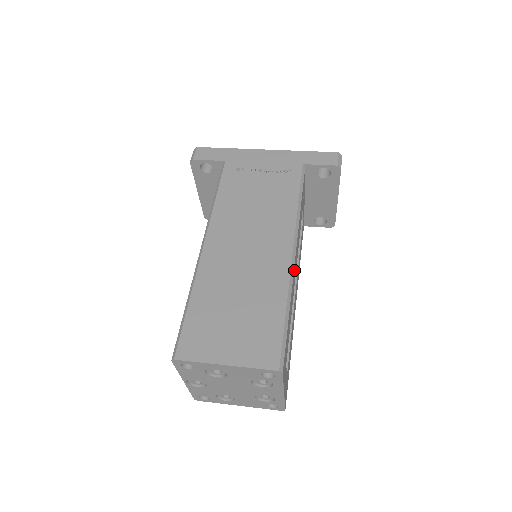
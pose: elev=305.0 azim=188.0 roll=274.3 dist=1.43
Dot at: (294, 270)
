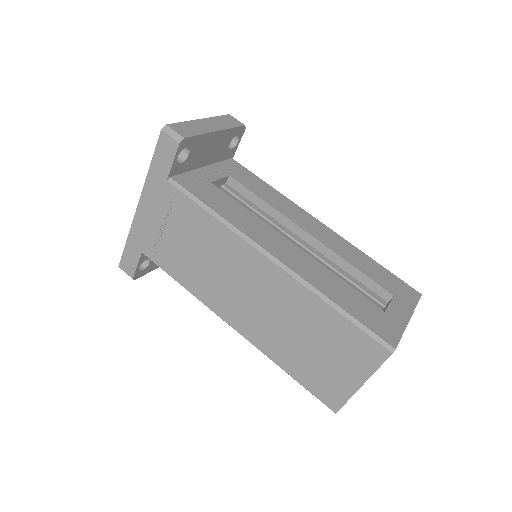
Dot at: (292, 265)
